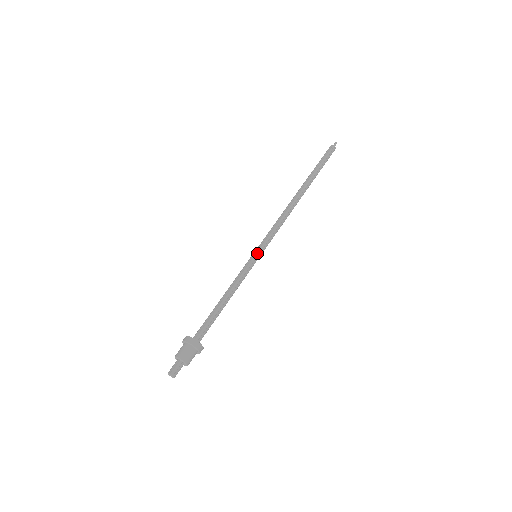
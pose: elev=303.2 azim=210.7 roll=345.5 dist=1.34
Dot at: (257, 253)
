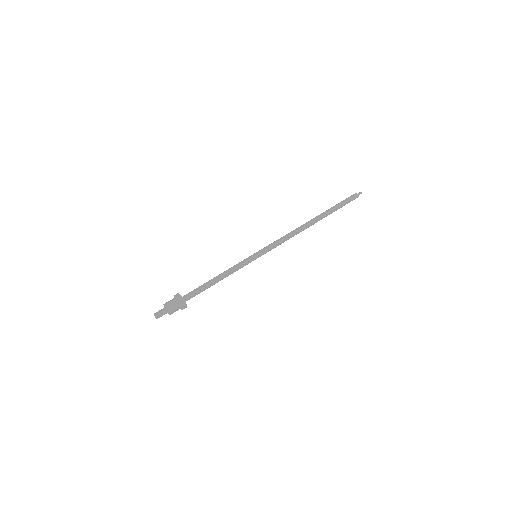
Dot at: (258, 254)
